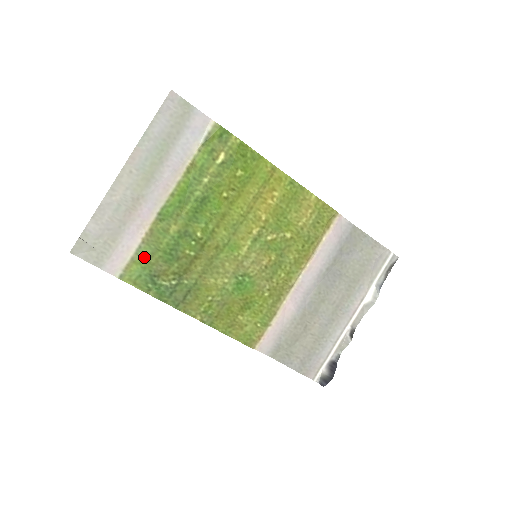
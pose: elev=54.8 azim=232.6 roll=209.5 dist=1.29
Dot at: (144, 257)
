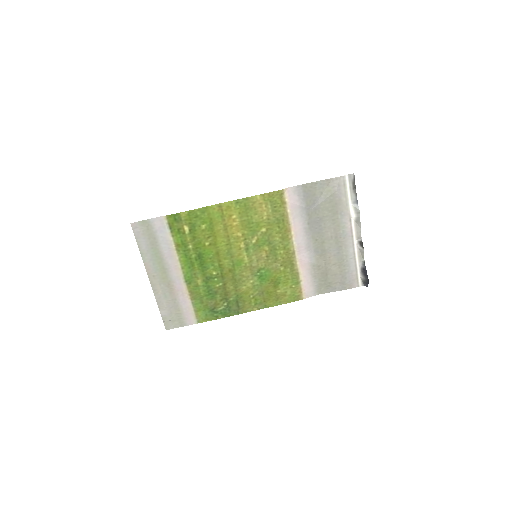
Dot at: (199, 306)
